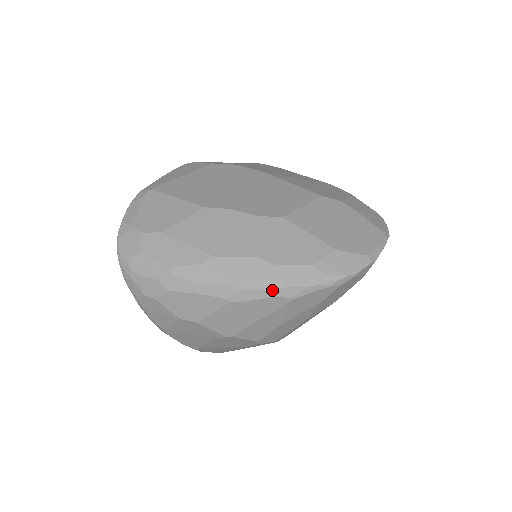
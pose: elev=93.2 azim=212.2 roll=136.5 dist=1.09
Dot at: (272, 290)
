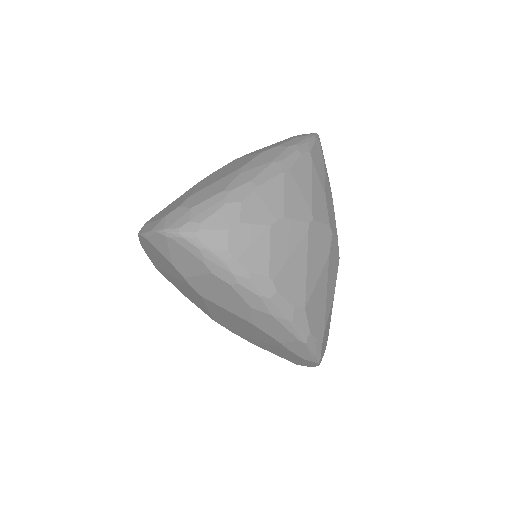
Dot at: (295, 151)
